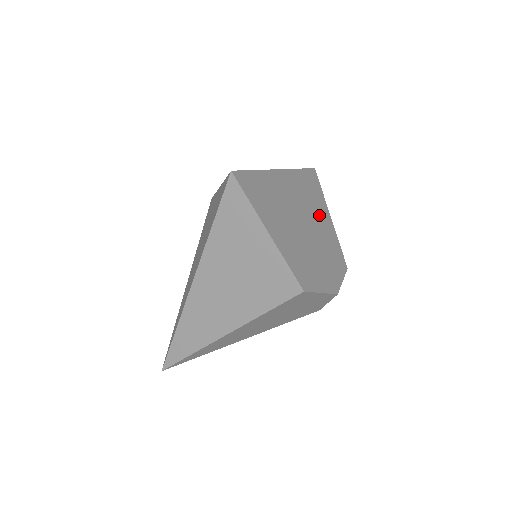
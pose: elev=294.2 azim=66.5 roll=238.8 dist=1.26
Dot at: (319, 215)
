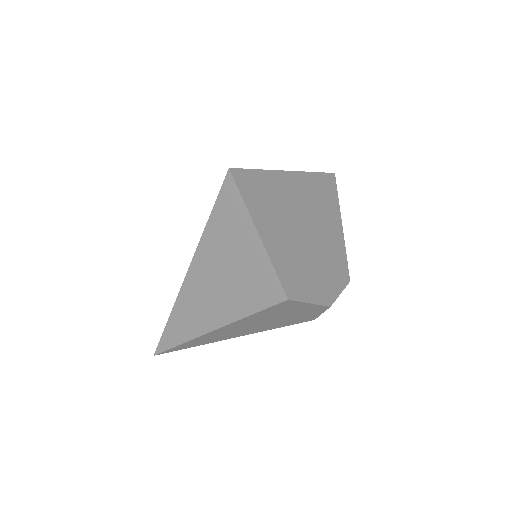
Dot at: (328, 222)
